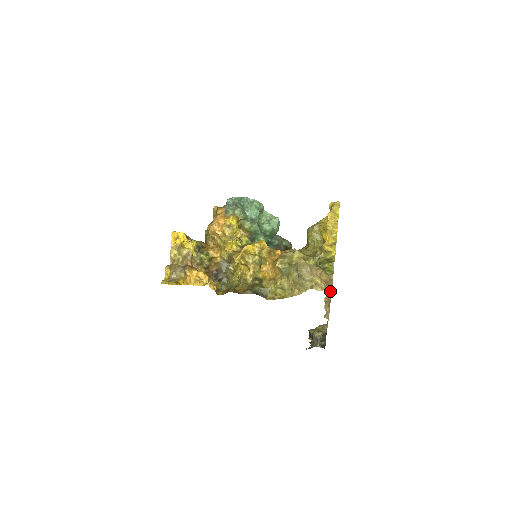
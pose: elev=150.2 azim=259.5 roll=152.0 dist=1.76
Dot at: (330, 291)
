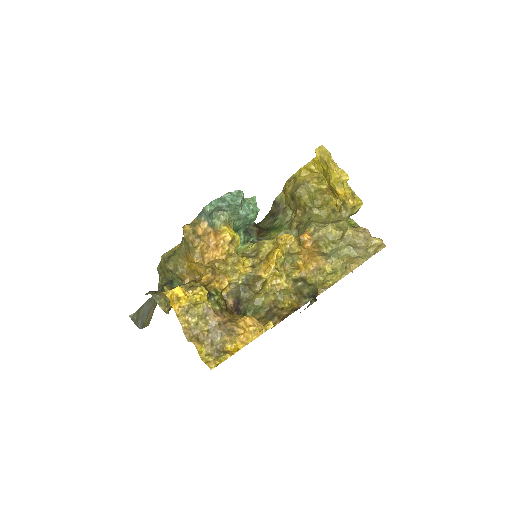
Dot at: (385, 245)
